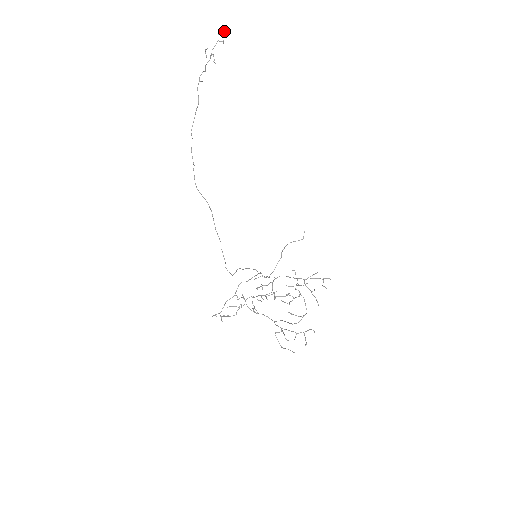
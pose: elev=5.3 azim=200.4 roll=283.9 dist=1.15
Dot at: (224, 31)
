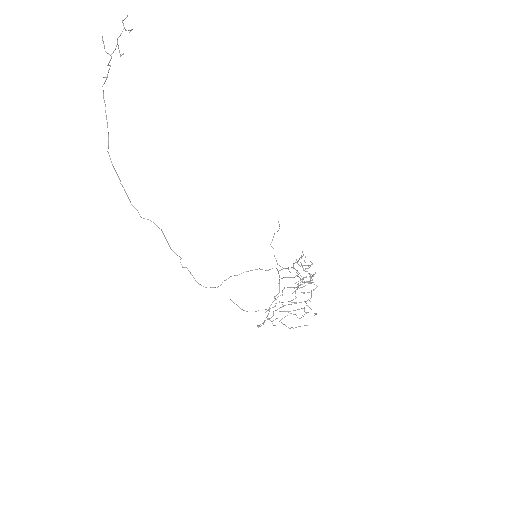
Dot at: (126, 17)
